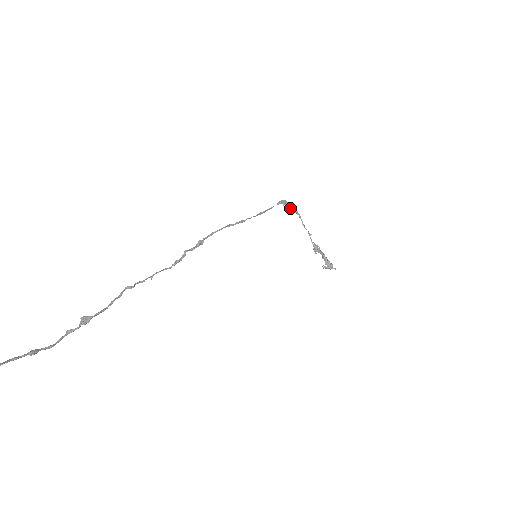
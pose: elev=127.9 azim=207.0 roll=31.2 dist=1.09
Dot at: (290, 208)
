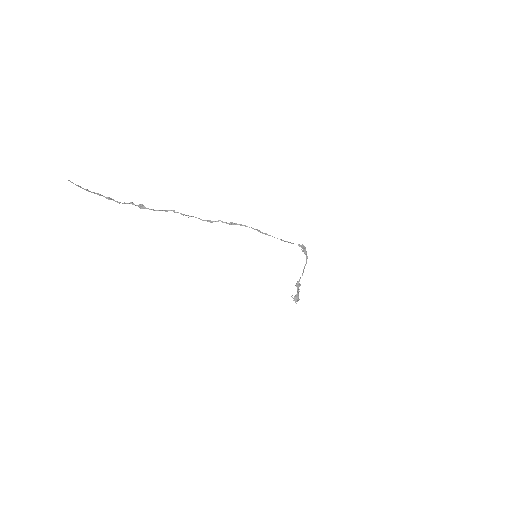
Dot at: (304, 253)
